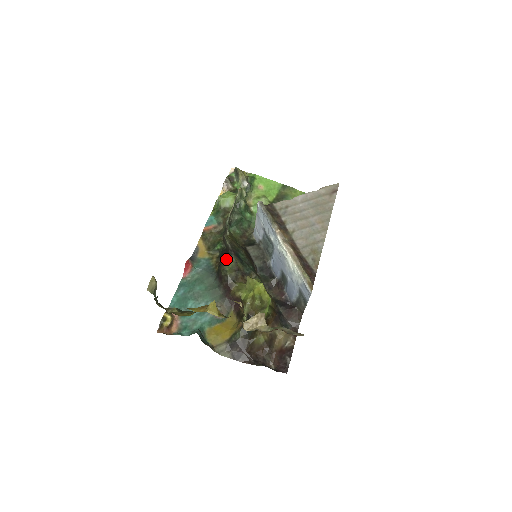
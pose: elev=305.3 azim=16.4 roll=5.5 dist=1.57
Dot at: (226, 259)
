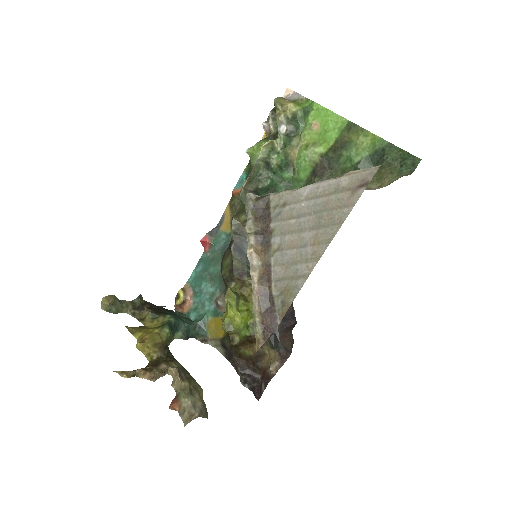
Dot at: (225, 252)
